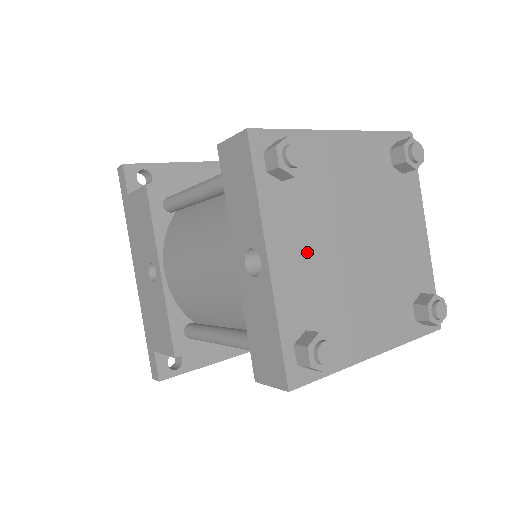
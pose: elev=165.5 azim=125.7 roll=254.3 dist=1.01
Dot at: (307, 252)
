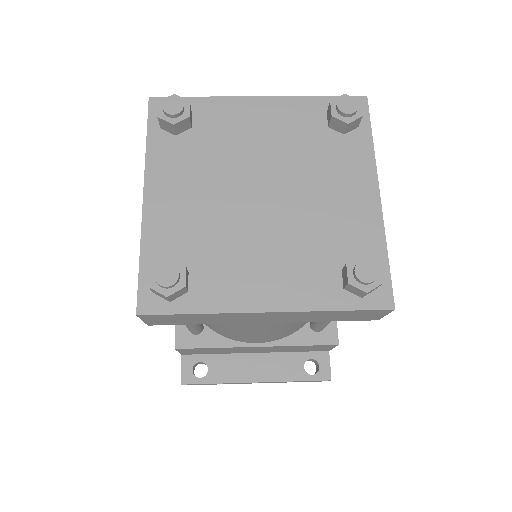
Dot at: (191, 195)
